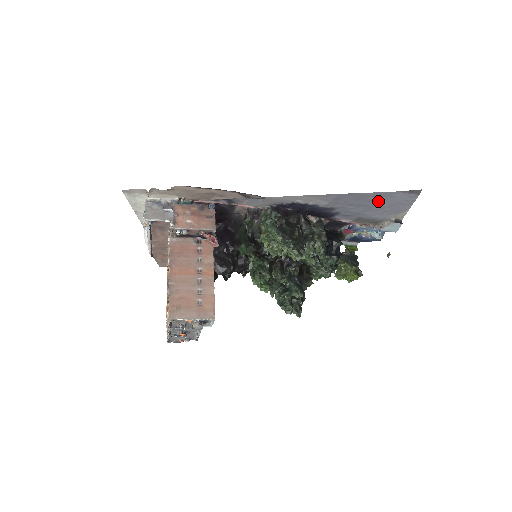
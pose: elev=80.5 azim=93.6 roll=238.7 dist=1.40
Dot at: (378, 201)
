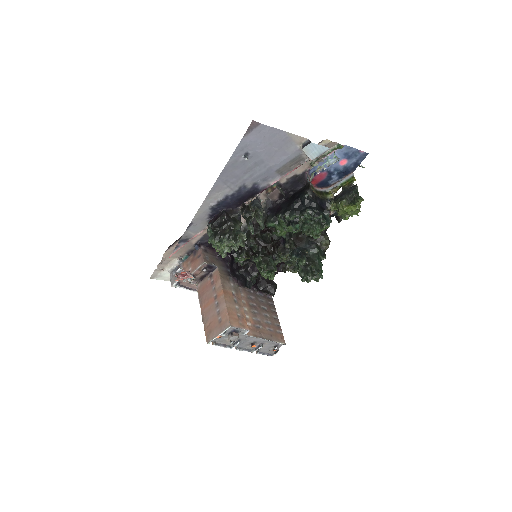
Dot at: (252, 155)
